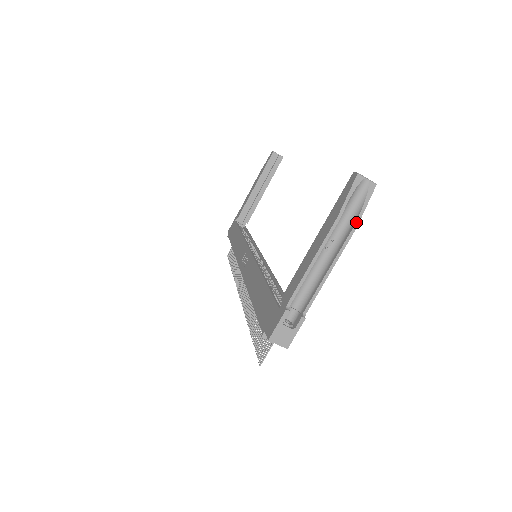
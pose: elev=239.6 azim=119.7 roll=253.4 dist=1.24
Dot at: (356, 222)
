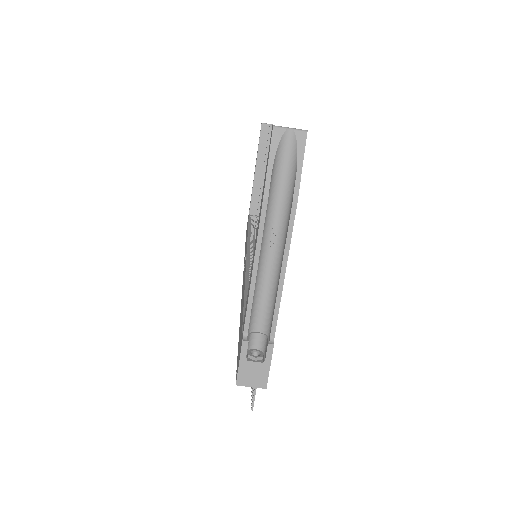
Dot at: (294, 195)
